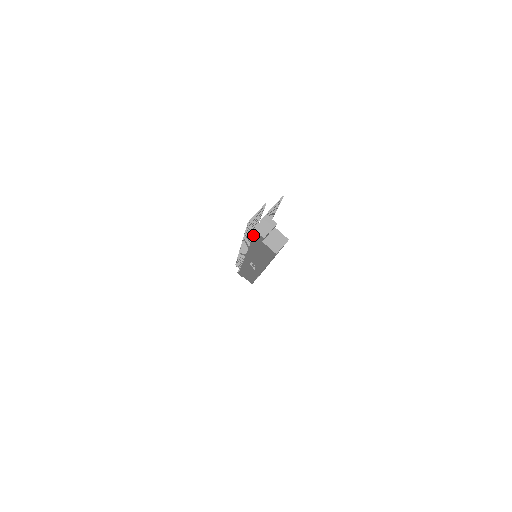
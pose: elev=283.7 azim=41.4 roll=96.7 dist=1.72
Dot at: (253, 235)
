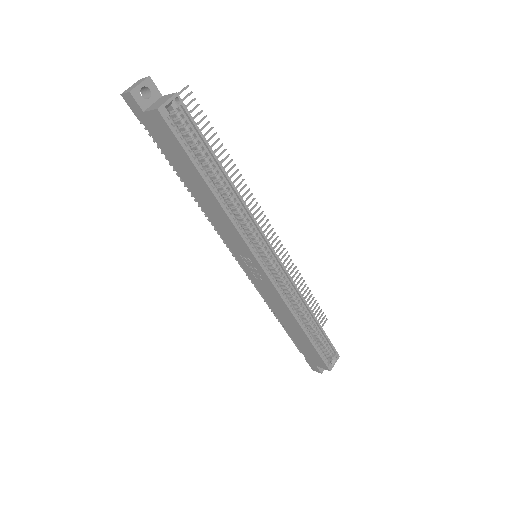
Dot at: occluded
